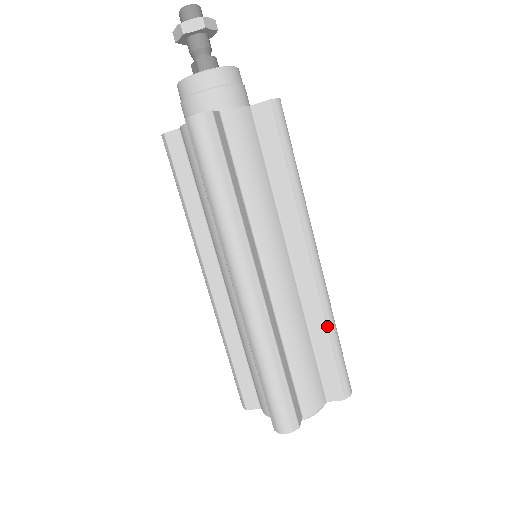
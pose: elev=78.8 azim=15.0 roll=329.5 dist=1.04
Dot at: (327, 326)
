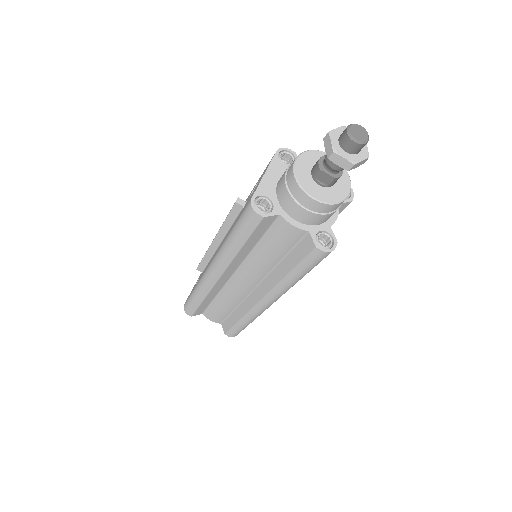
Dot at: occluded
